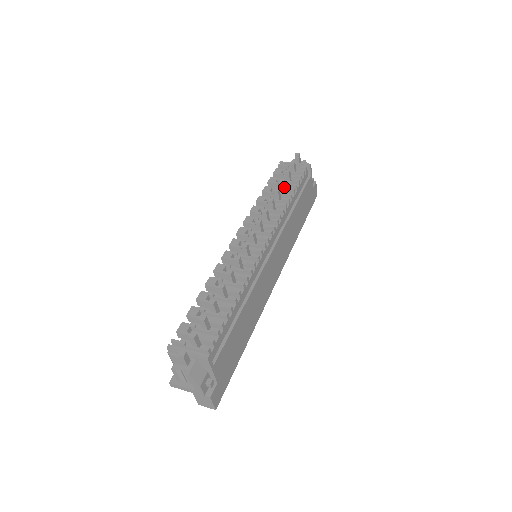
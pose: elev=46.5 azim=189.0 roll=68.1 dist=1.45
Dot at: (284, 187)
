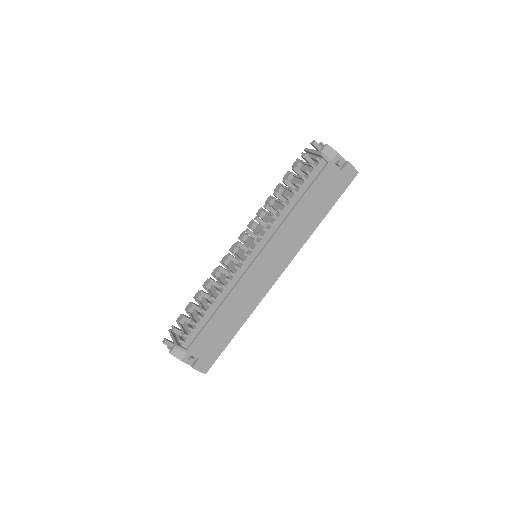
Dot at: (288, 186)
